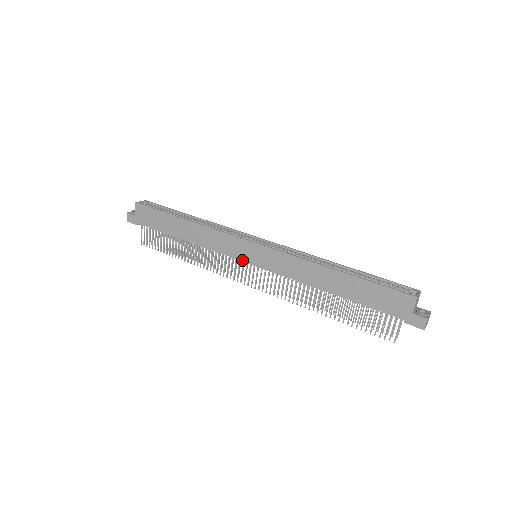
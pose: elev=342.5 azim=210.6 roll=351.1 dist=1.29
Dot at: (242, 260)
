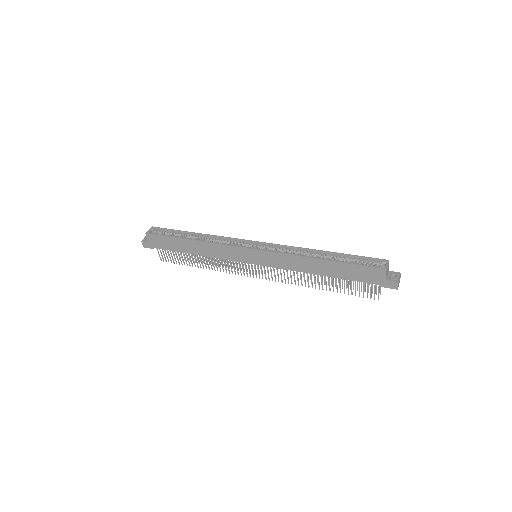
Dot at: (246, 262)
